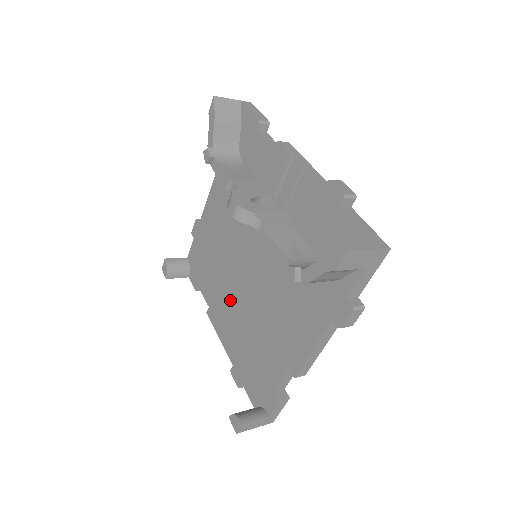
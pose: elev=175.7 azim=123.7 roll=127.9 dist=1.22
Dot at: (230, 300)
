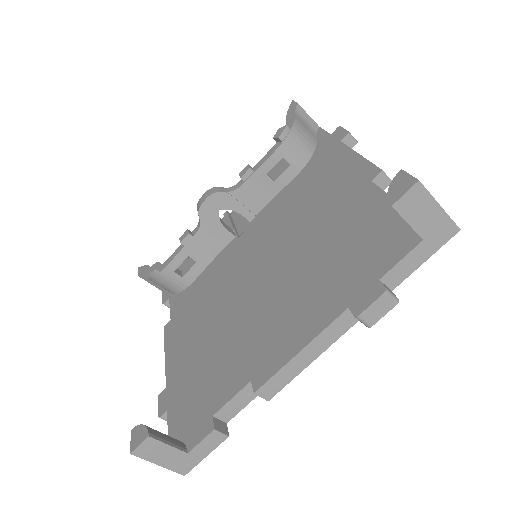
Dot at: (268, 309)
